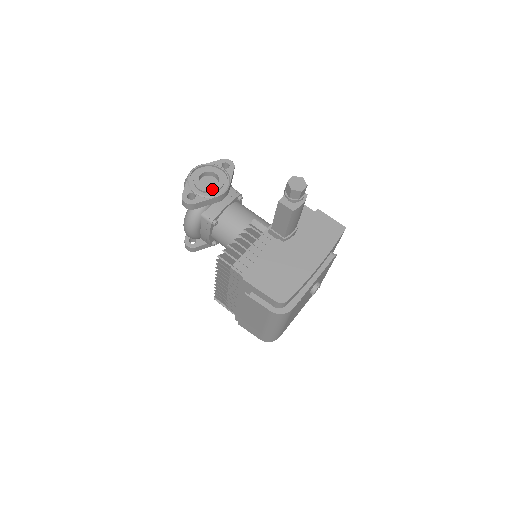
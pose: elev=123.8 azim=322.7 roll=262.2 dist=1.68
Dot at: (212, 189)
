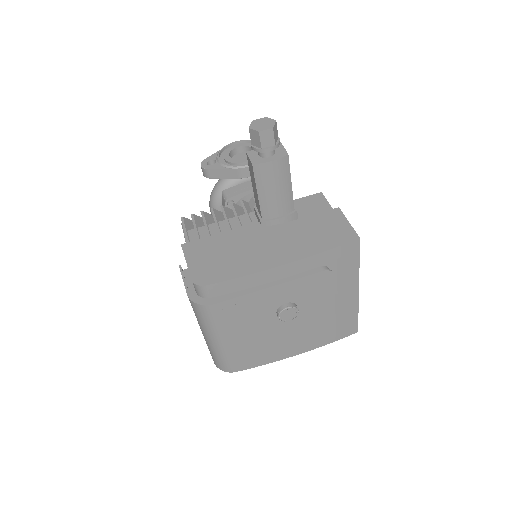
Dot at: (236, 161)
